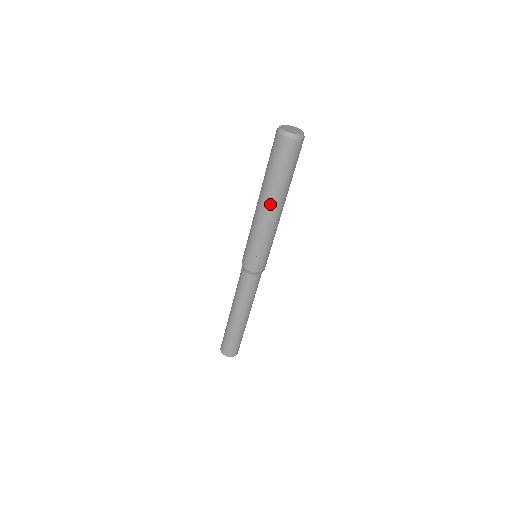
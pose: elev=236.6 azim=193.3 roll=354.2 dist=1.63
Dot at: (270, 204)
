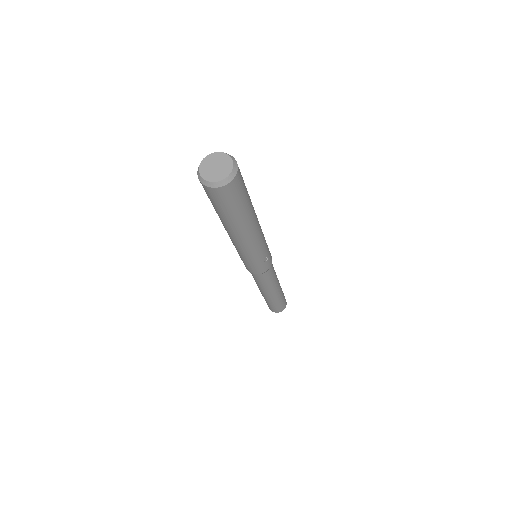
Dot at: (250, 231)
